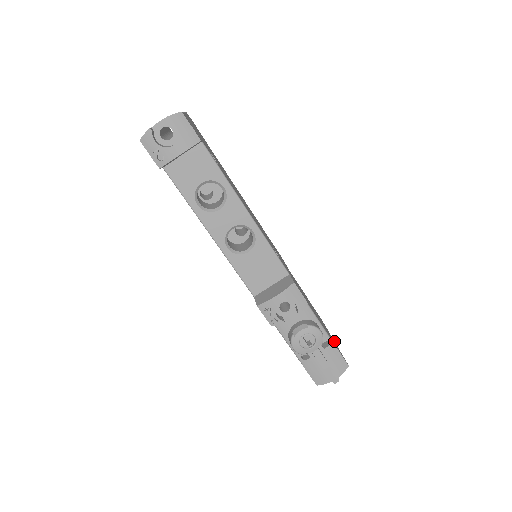
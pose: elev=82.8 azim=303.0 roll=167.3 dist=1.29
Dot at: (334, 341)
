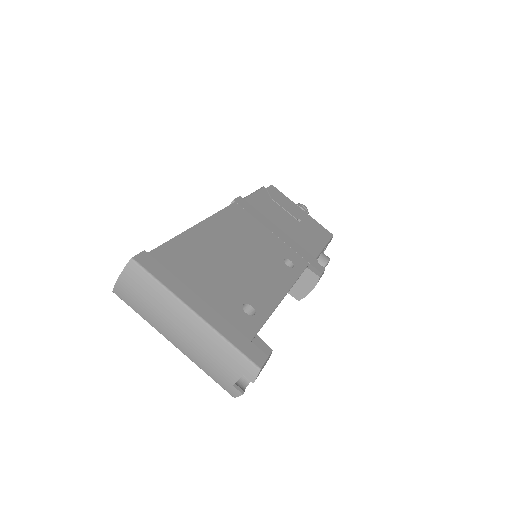
Dot at: (304, 212)
